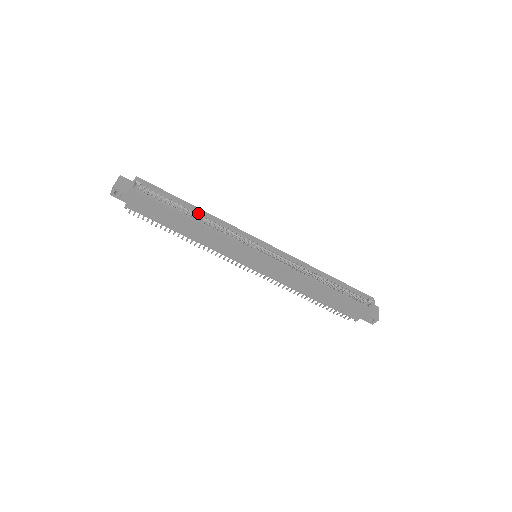
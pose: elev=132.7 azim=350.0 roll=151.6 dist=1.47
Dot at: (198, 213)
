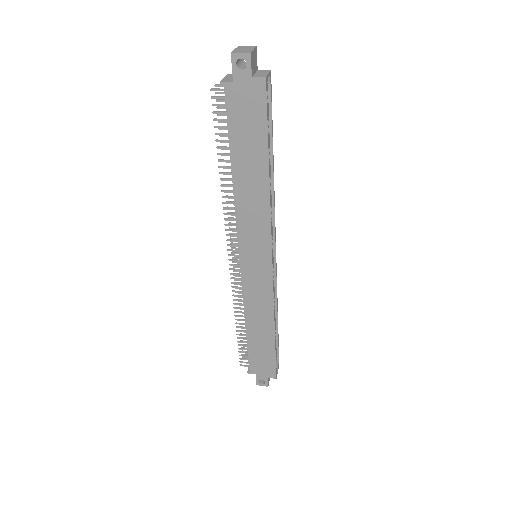
Dot at: (270, 171)
